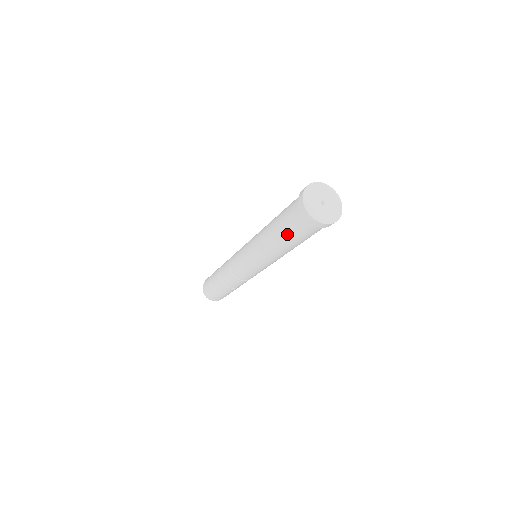
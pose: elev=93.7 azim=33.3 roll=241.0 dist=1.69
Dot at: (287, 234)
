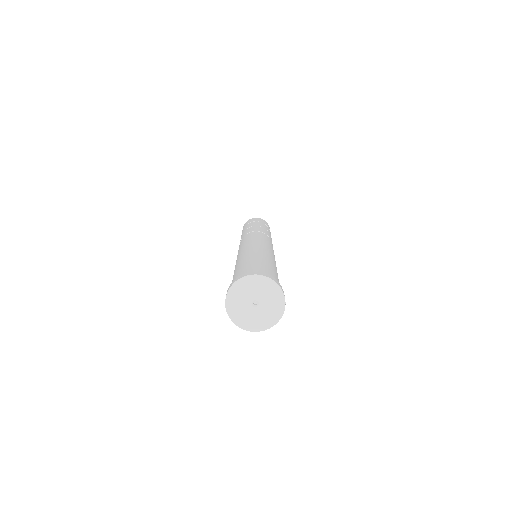
Dot at: occluded
